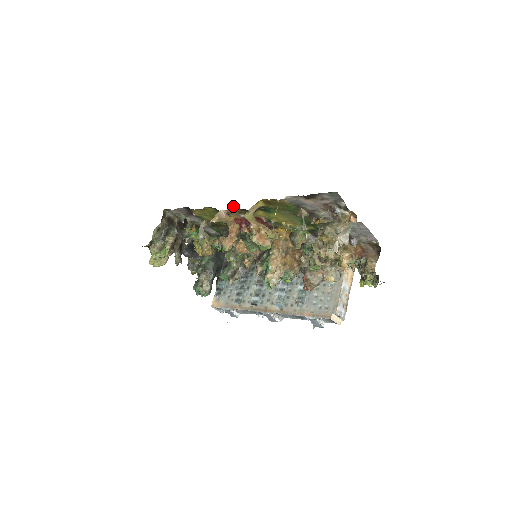
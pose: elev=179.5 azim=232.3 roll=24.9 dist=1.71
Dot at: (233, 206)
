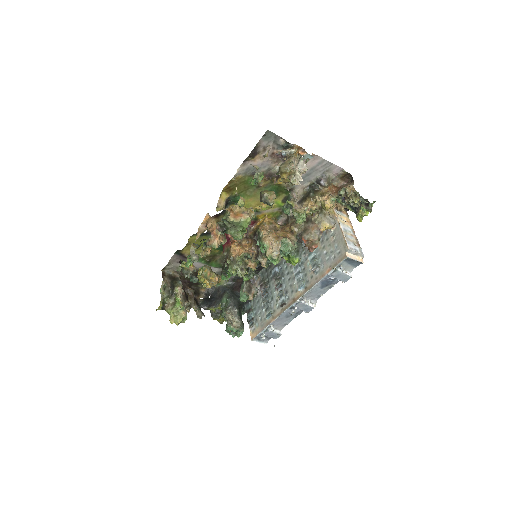
Dot at: (206, 215)
